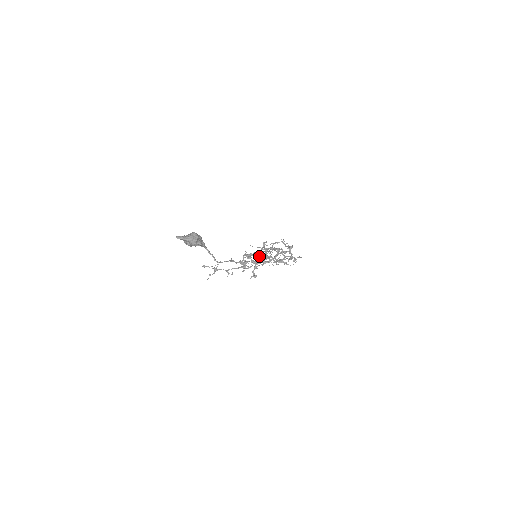
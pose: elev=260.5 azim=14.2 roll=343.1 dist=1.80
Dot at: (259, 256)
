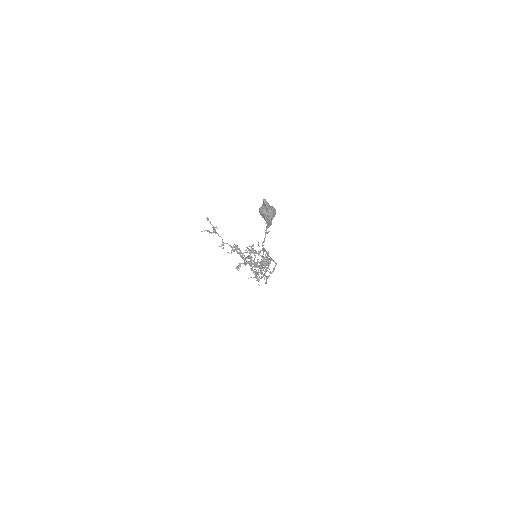
Dot at: occluded
